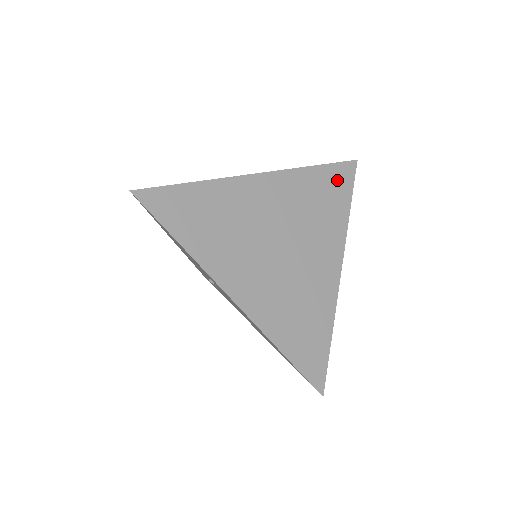
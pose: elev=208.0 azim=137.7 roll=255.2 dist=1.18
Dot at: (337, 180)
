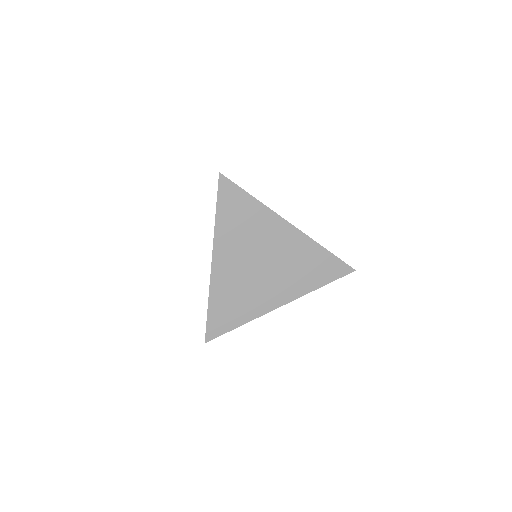
Dot at: (331, 268)
